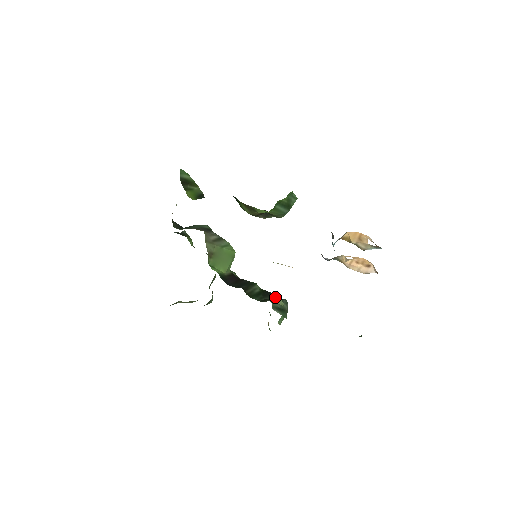
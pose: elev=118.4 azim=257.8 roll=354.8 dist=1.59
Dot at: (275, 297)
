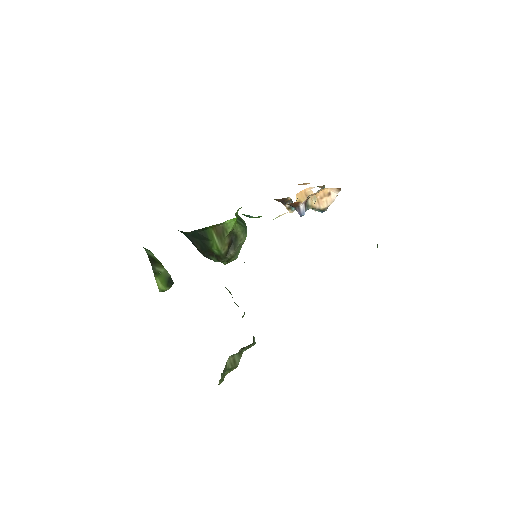
Dot at: occluded
